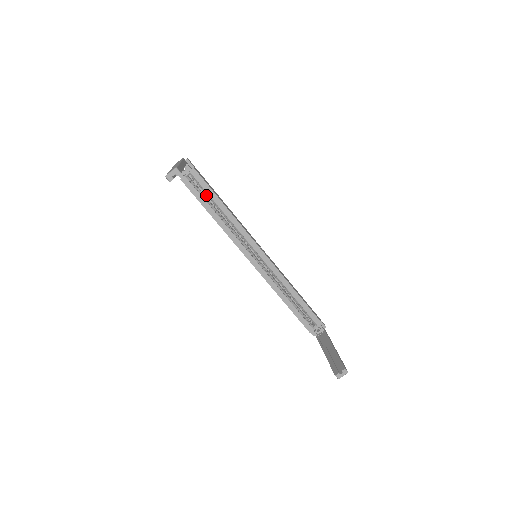
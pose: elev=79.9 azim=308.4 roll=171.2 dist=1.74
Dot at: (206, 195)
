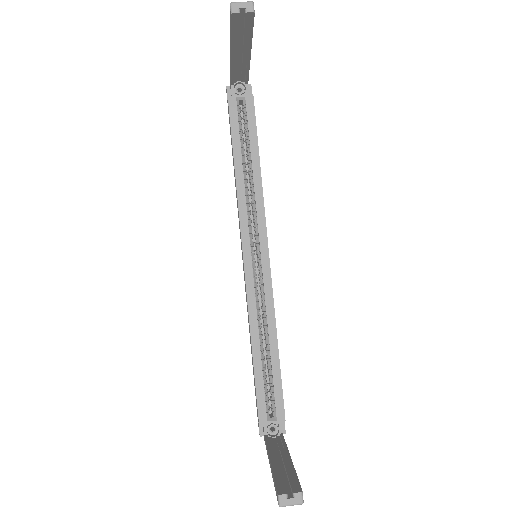
Dot at: occluded
